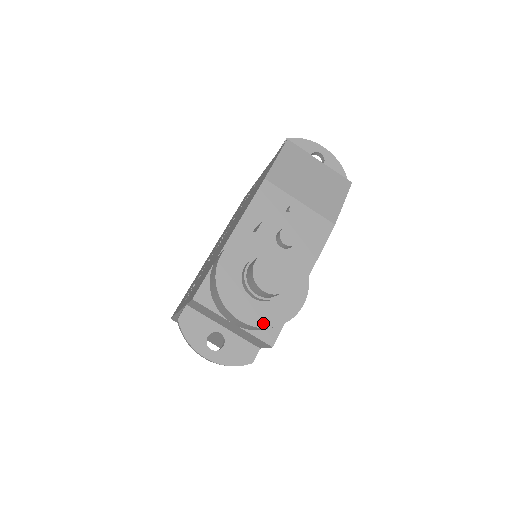
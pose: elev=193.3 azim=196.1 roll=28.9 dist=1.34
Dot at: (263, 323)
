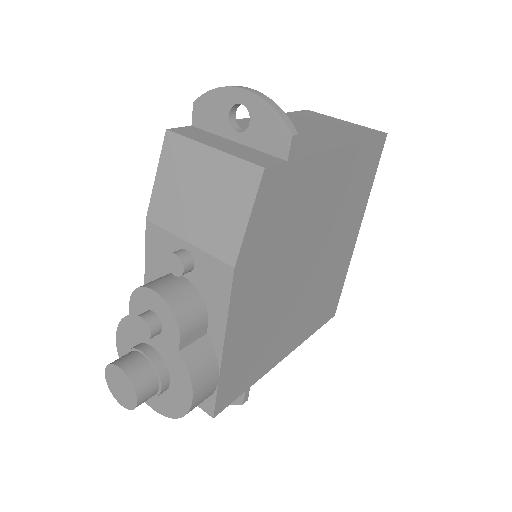
Dot at: (166, 413)
